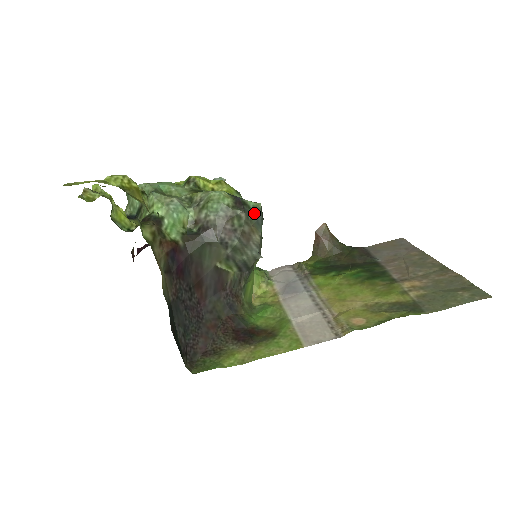
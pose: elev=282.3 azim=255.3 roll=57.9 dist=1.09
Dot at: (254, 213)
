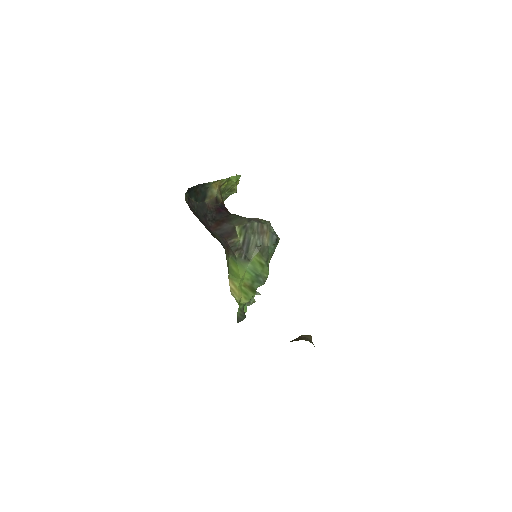
Dot at: (274, 232)
